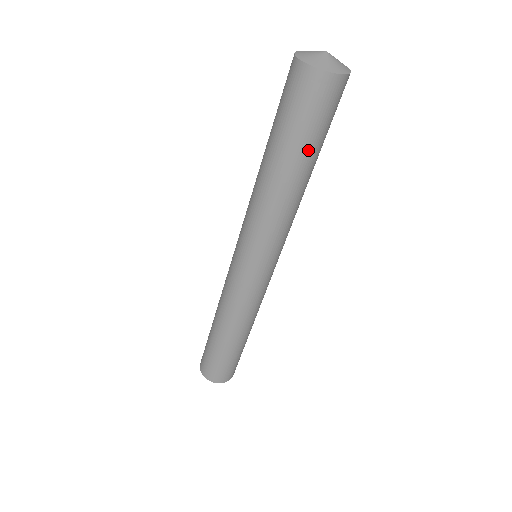
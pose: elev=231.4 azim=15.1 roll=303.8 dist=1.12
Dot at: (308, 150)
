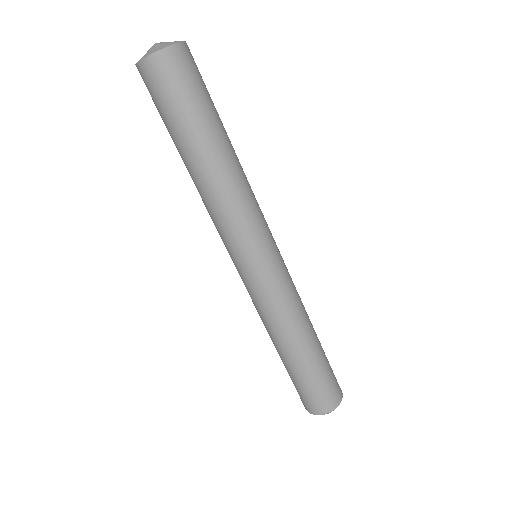
Dot at: (188, 130)
